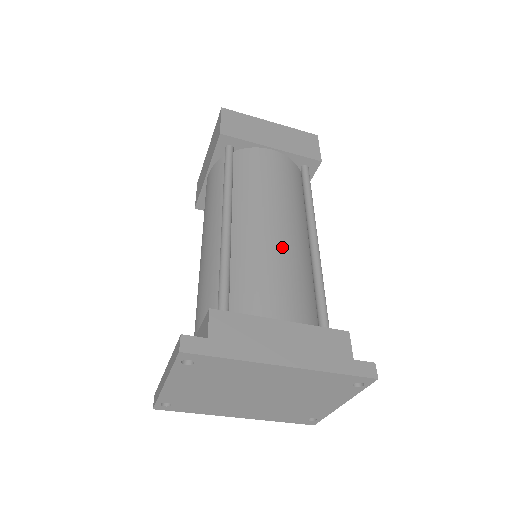
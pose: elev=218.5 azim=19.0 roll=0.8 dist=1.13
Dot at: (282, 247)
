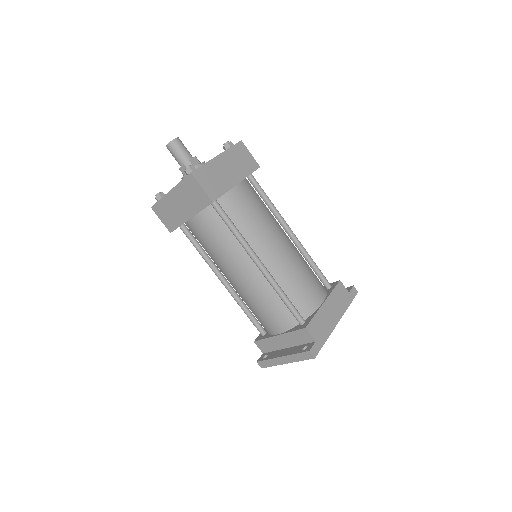
Dot at: (294, 260)
